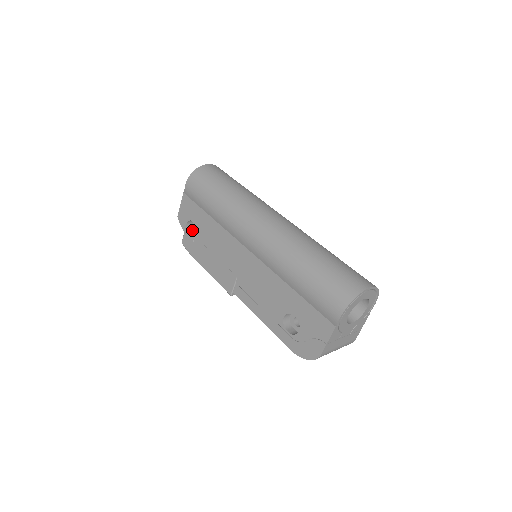
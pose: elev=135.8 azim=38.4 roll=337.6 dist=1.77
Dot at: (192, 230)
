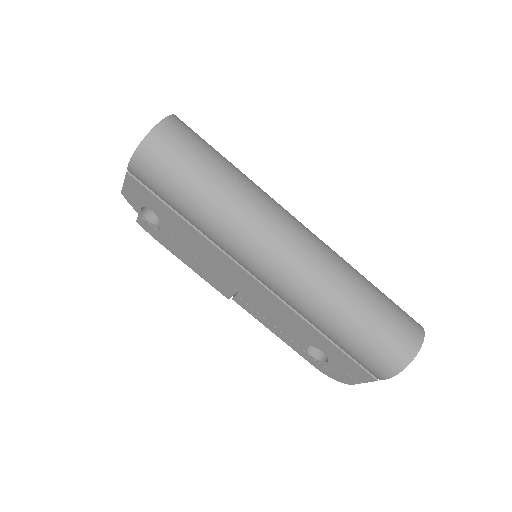
Dot at: occluded
